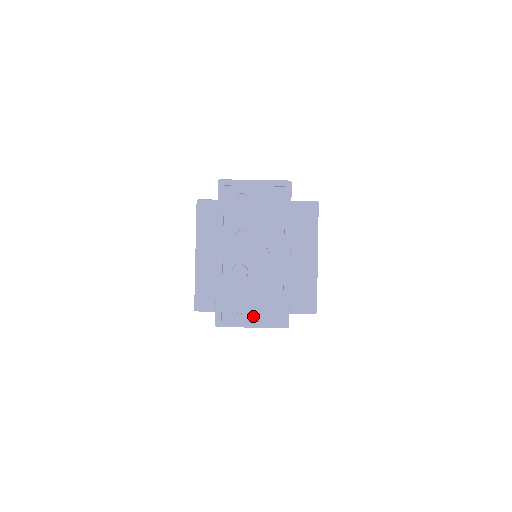
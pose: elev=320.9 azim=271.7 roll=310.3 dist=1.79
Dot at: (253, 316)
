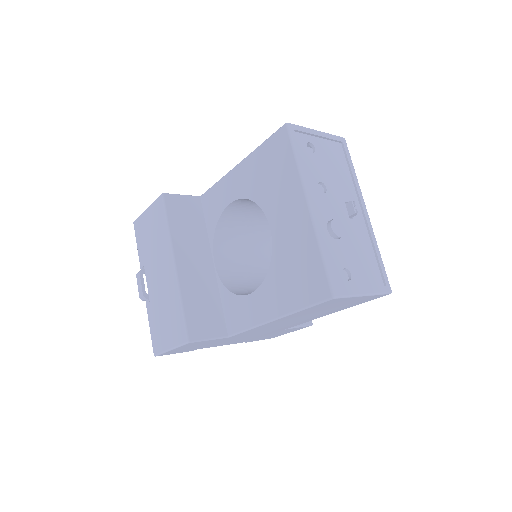
Dot at: (360, 282)
